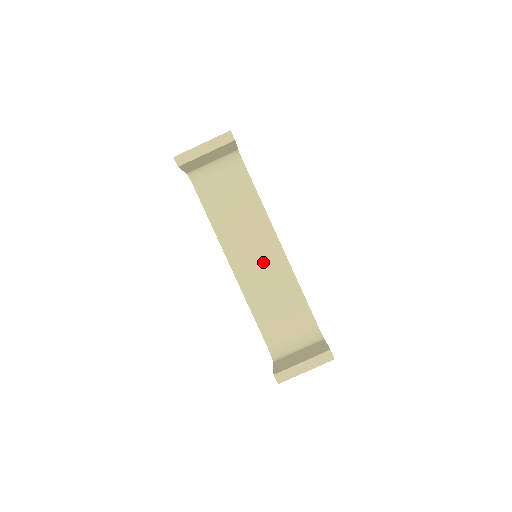
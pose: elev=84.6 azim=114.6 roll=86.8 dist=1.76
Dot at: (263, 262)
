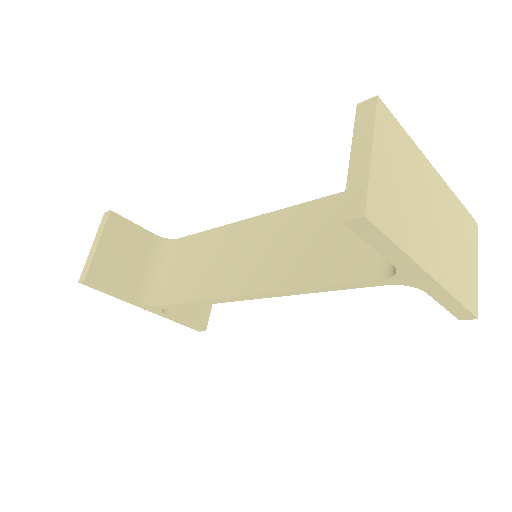
Dot at: (264, 246)
